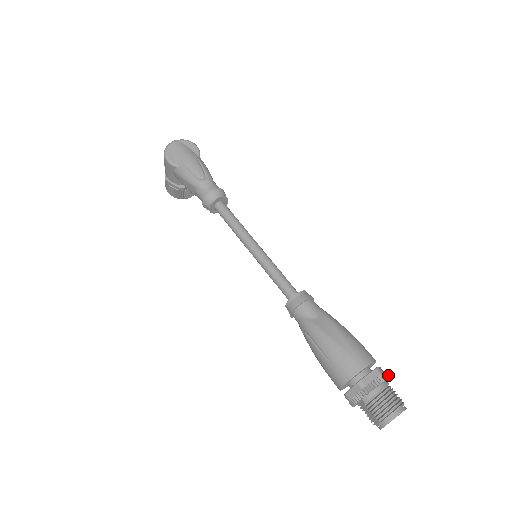
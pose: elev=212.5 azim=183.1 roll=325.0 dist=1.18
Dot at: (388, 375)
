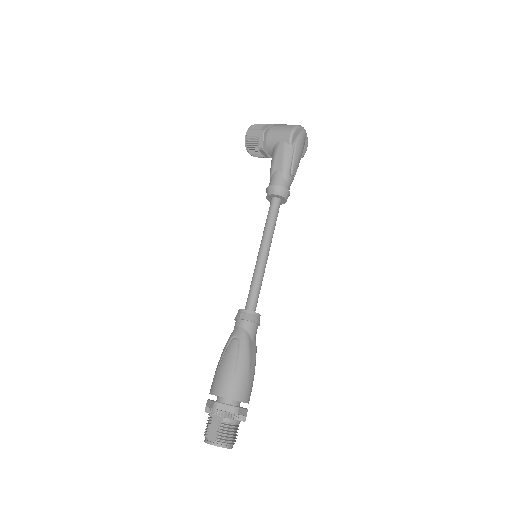
Dot at: occluded
